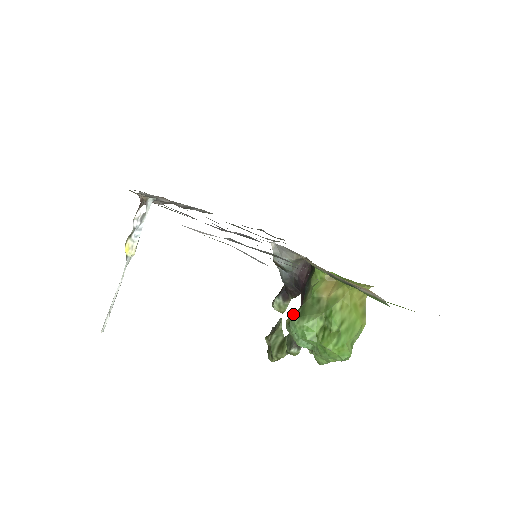
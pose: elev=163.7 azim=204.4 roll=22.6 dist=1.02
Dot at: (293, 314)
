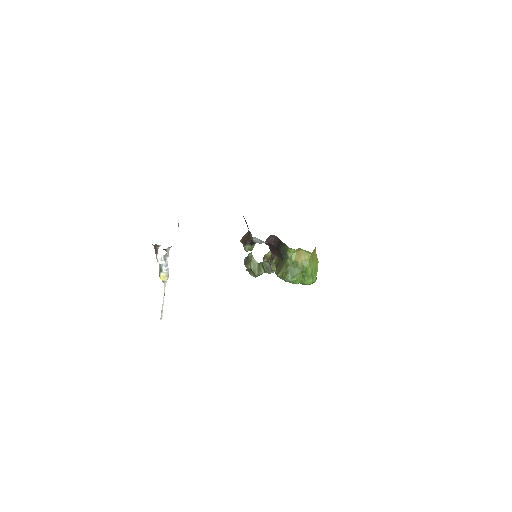
Dot at: (282, 271)
